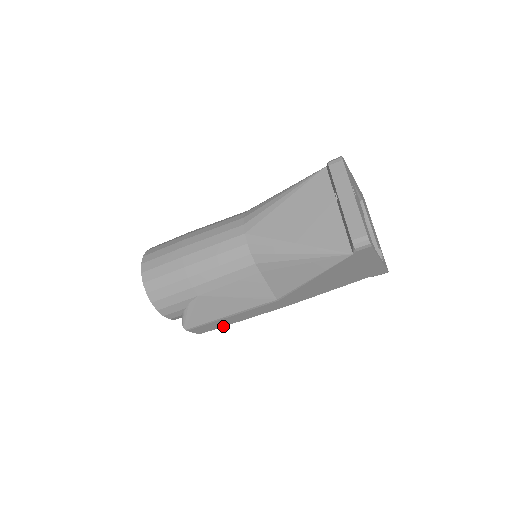
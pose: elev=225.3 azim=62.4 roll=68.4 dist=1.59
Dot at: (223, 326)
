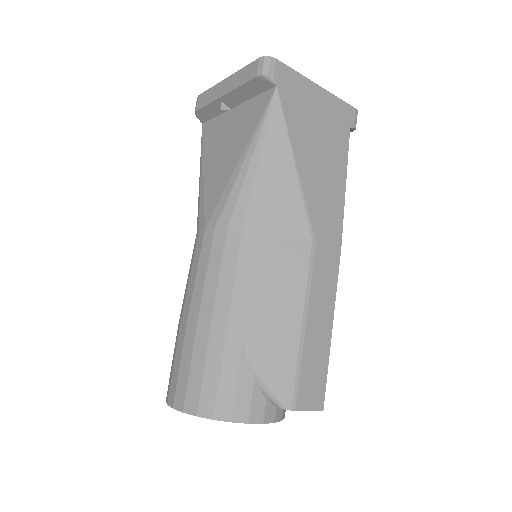
Dot at: (327, 362)
